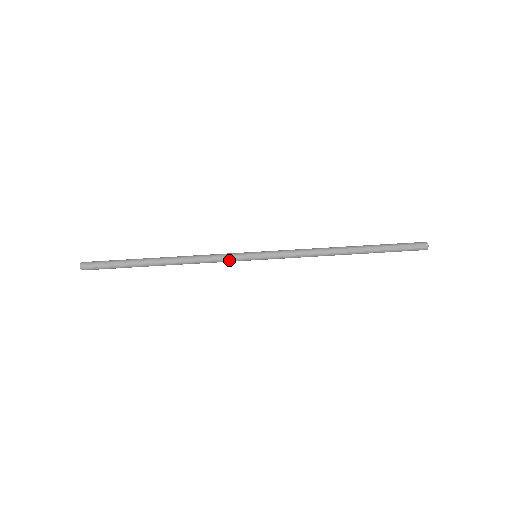
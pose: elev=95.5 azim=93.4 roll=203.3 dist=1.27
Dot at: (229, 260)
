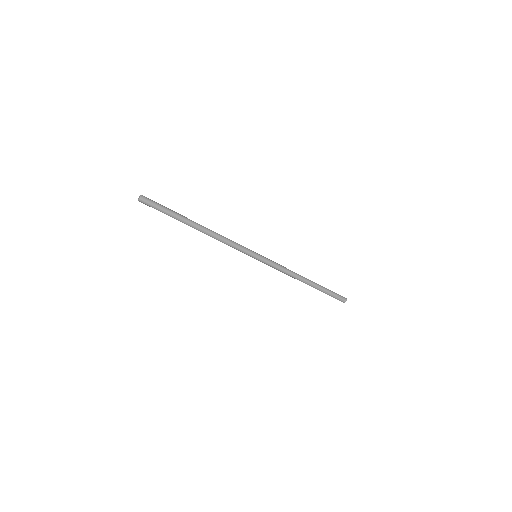
Dot at: occluded
